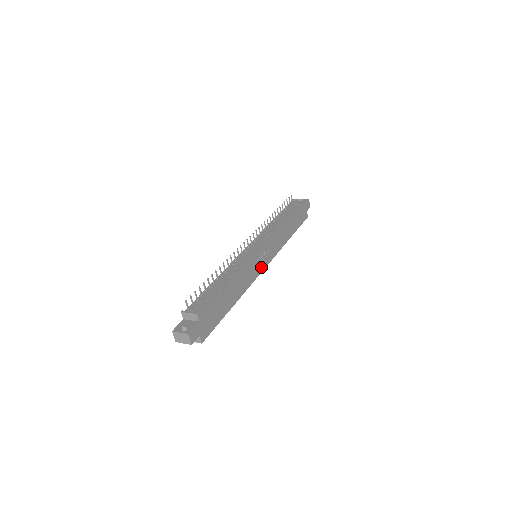
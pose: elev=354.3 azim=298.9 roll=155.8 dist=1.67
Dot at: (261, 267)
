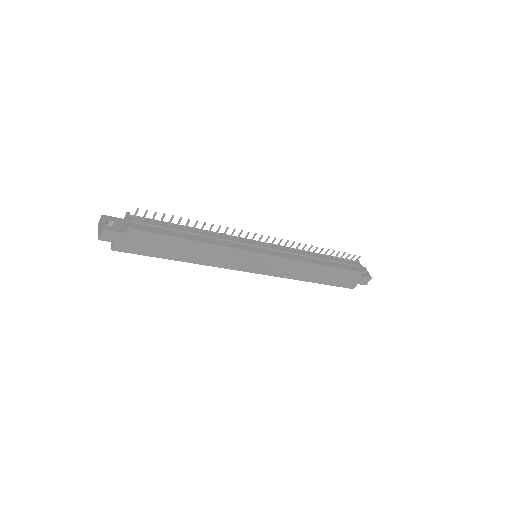
Dot at: (247, 267)
